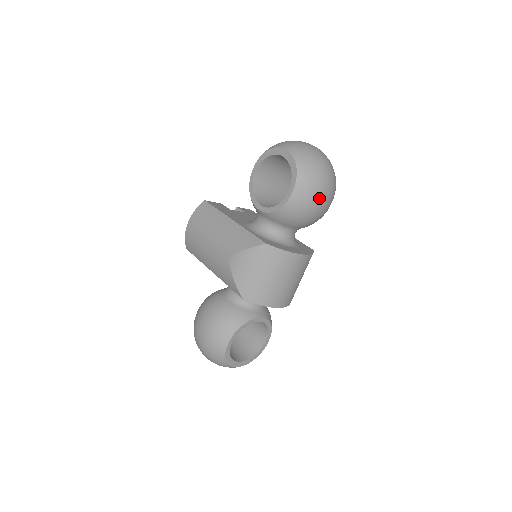
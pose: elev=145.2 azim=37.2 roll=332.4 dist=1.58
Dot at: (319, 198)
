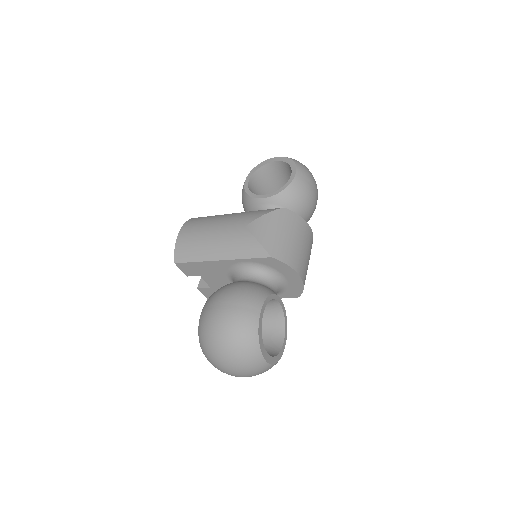
Dot at: (314, 186)
